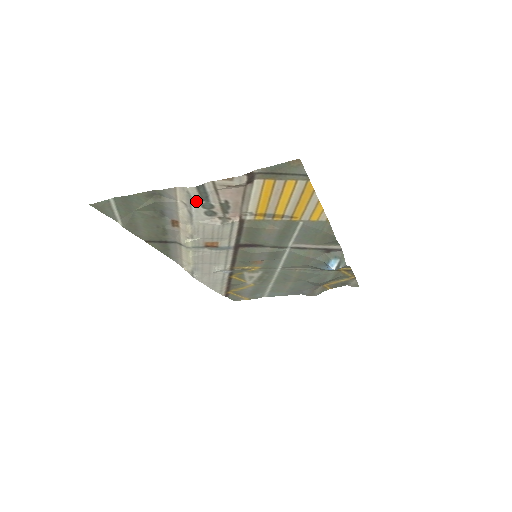
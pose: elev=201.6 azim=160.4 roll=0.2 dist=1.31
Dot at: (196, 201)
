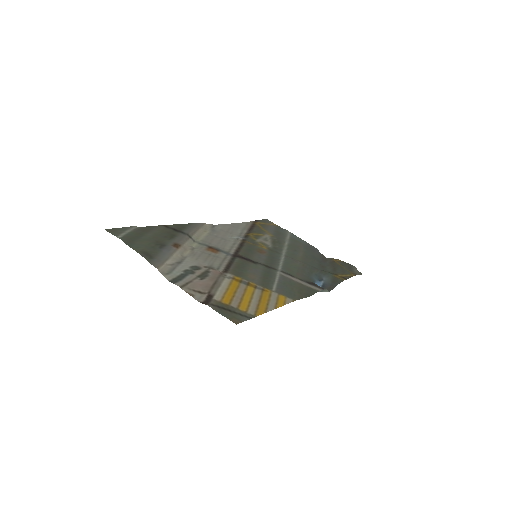
Dot at: (177, 272)
